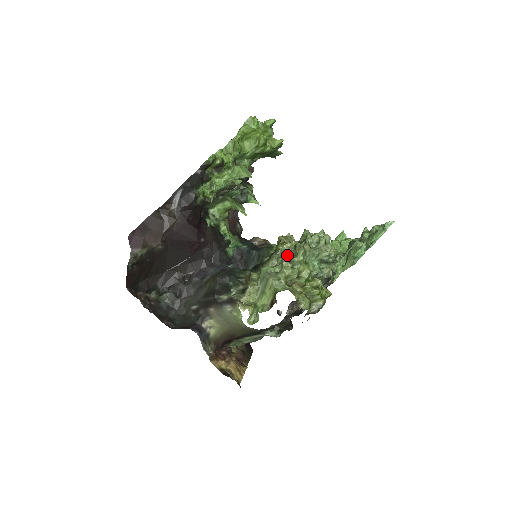
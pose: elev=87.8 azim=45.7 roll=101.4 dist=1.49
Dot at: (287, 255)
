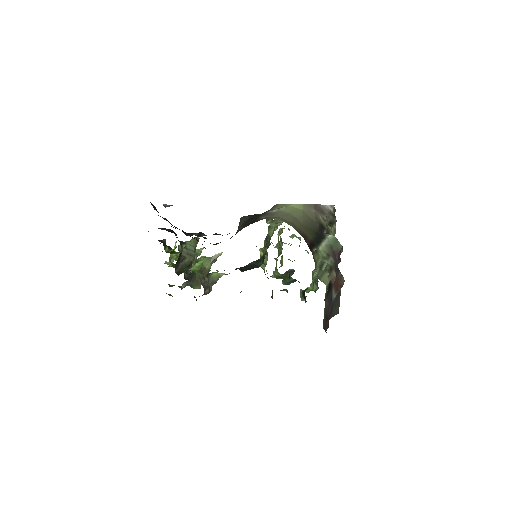
Dot at: occluded
